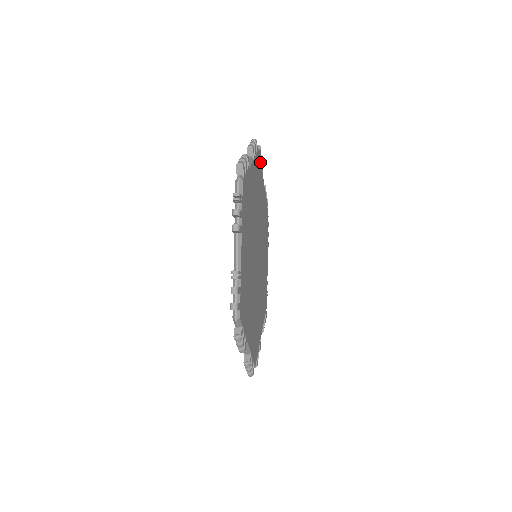
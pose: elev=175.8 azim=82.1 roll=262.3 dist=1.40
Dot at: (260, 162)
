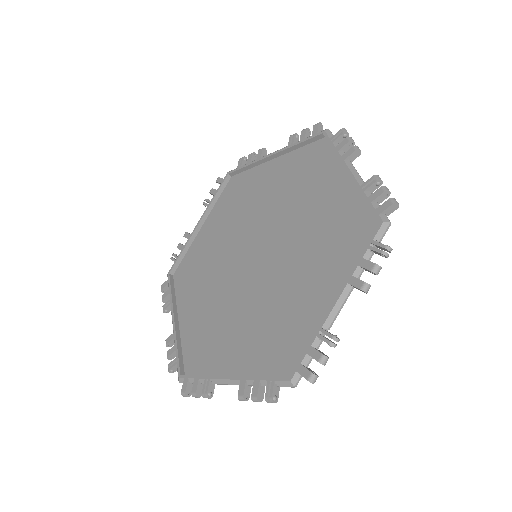
Dot at: (313, 145)
